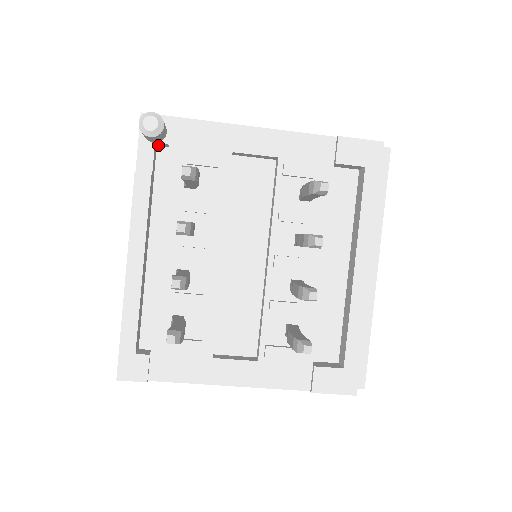
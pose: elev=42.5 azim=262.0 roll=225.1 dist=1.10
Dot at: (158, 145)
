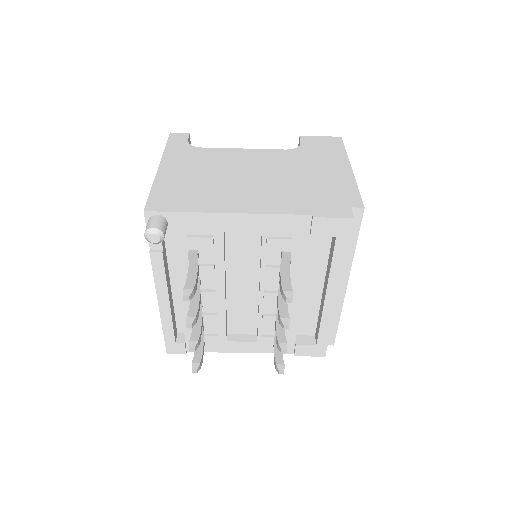
Dot at: occluded
